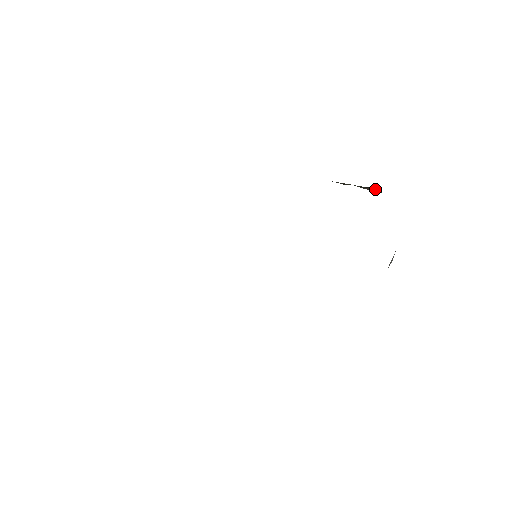
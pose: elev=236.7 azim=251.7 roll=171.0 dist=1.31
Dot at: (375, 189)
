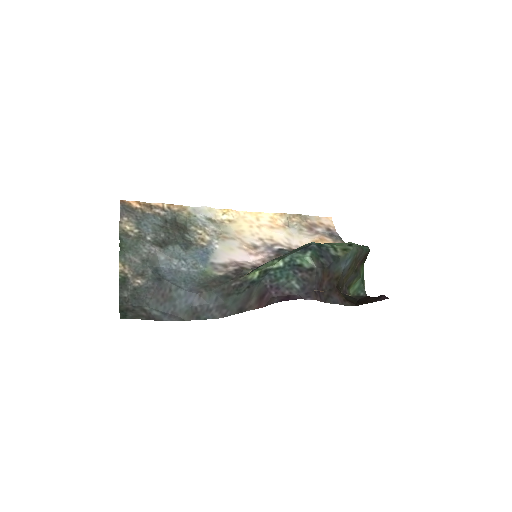
Dot at: (364, 259)
